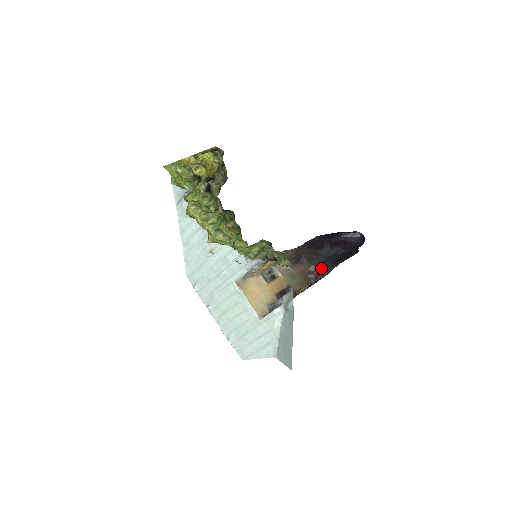
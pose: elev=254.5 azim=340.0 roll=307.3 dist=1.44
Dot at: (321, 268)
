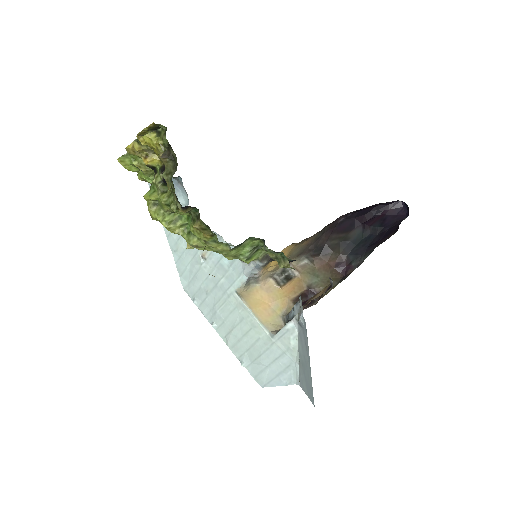
Dot at: (352, 257)
